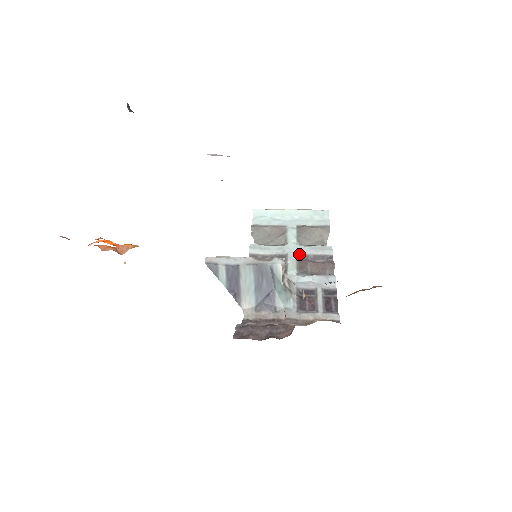
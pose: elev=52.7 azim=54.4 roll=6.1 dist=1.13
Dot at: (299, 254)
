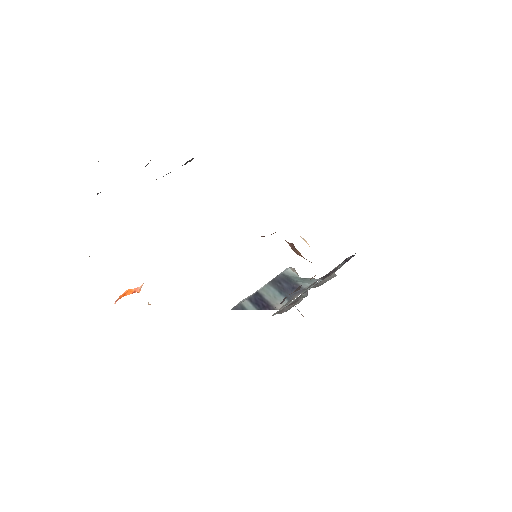
Dot at: (314, 285)
